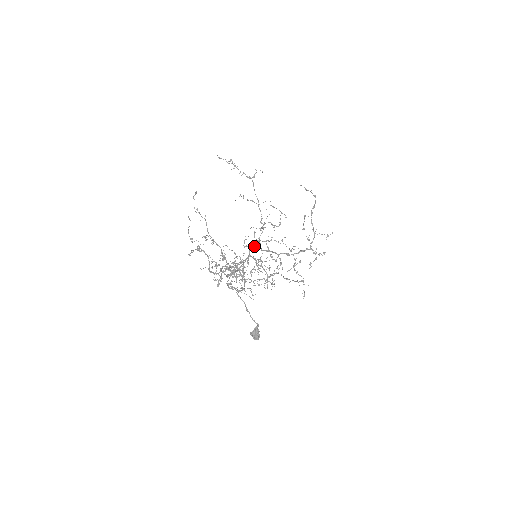
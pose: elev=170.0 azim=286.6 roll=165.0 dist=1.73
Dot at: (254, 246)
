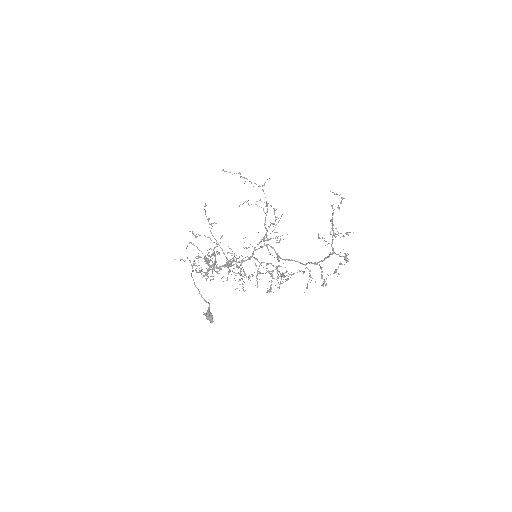
Dot at: occluded
